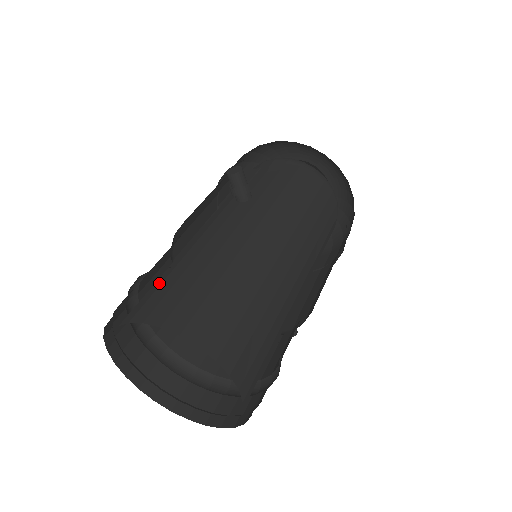
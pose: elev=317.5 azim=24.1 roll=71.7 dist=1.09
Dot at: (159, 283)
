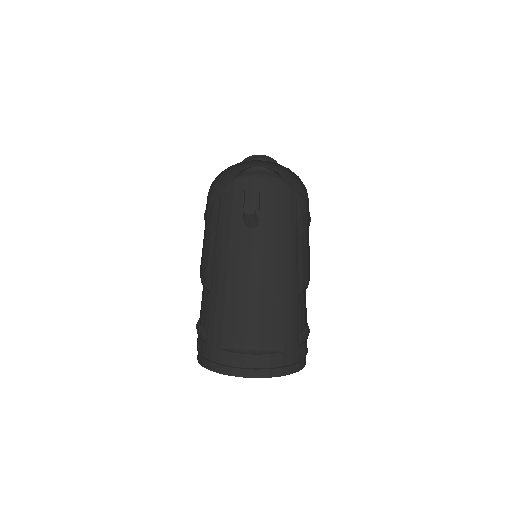
Dot at: (231, 311)
